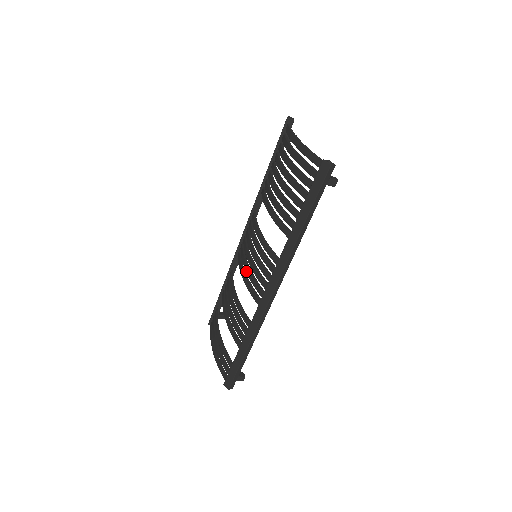
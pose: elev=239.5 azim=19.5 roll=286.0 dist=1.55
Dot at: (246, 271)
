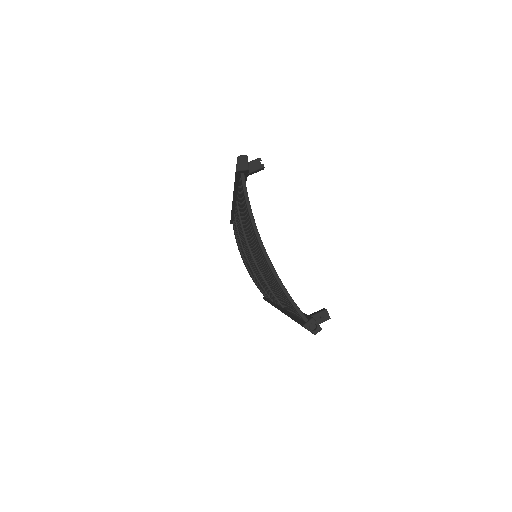
Dot at: (250, 263)
